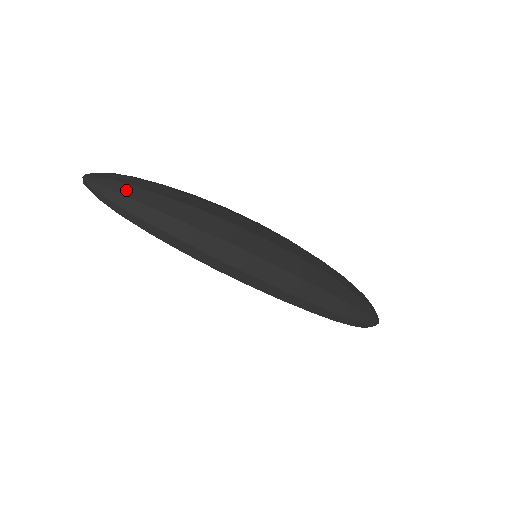
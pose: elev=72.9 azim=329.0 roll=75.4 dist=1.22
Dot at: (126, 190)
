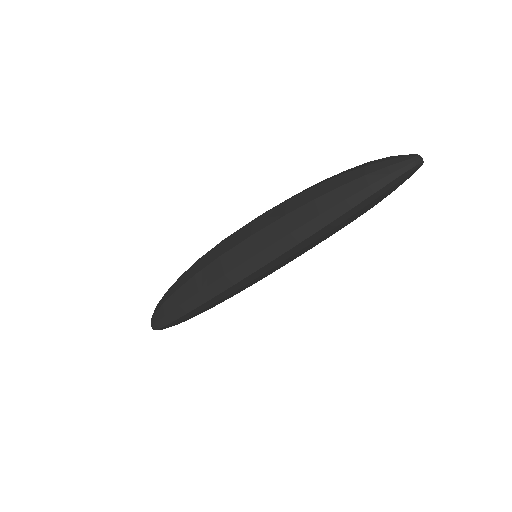
Dot at: occluded
